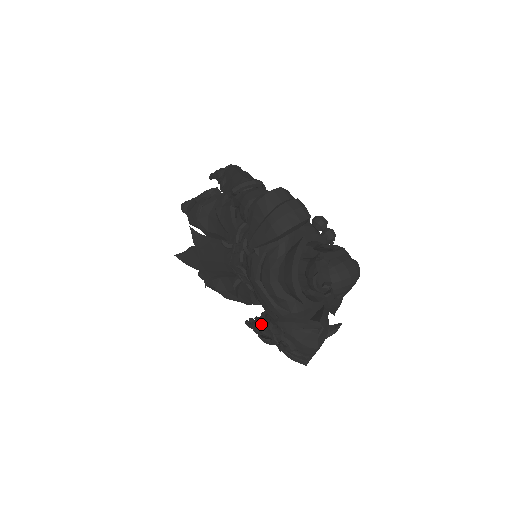
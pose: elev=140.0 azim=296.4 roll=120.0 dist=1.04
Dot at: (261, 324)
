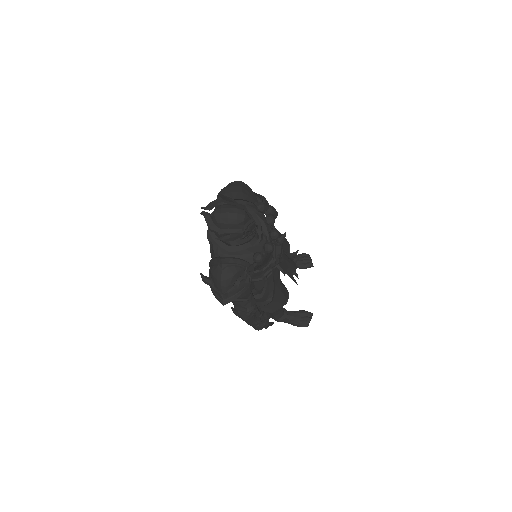
Dot at: occluded
